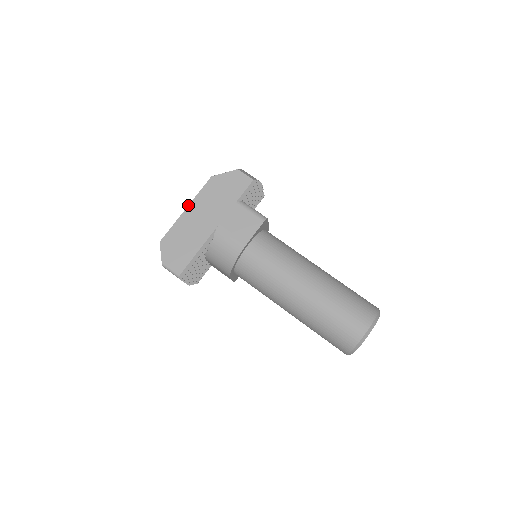
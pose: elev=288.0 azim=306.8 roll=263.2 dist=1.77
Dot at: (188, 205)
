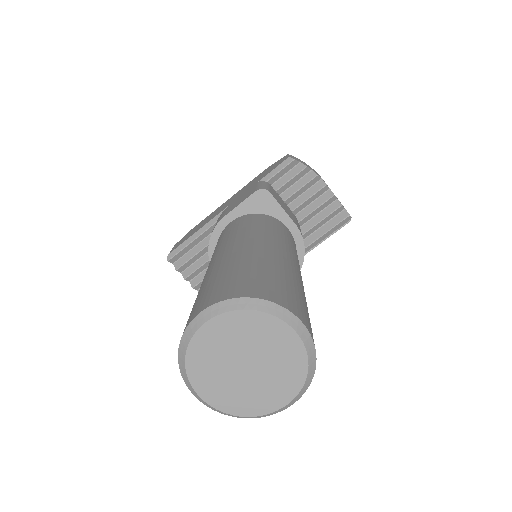
Dot at: (231, 197)
